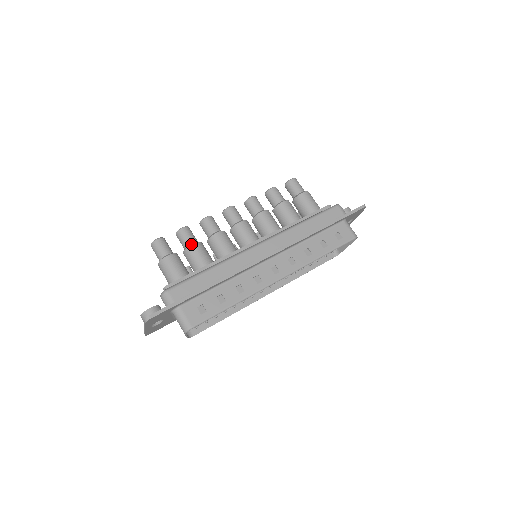
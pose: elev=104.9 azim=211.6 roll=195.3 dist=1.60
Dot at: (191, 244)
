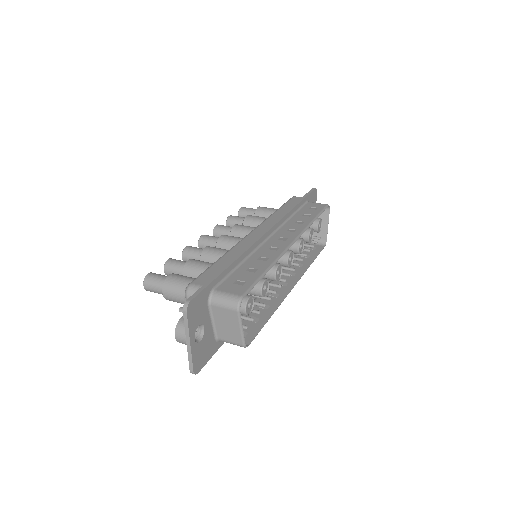
Dot at: occluded
